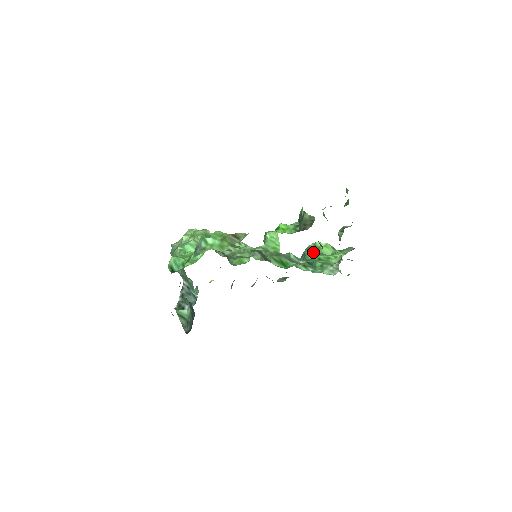
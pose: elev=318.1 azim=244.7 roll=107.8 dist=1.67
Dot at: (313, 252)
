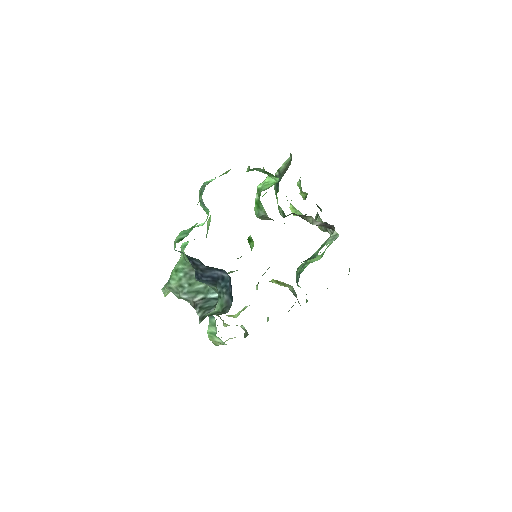
Dot at: (304, 266)
